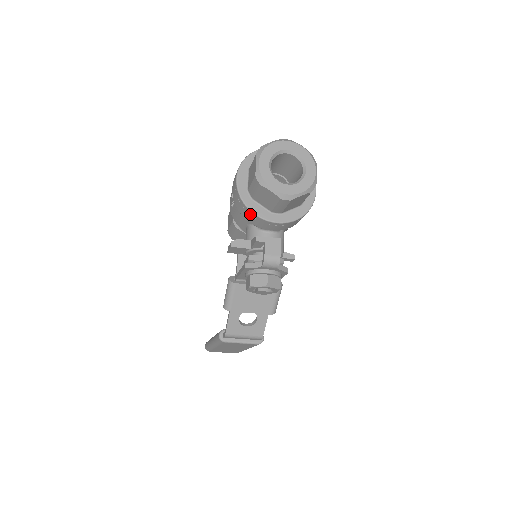
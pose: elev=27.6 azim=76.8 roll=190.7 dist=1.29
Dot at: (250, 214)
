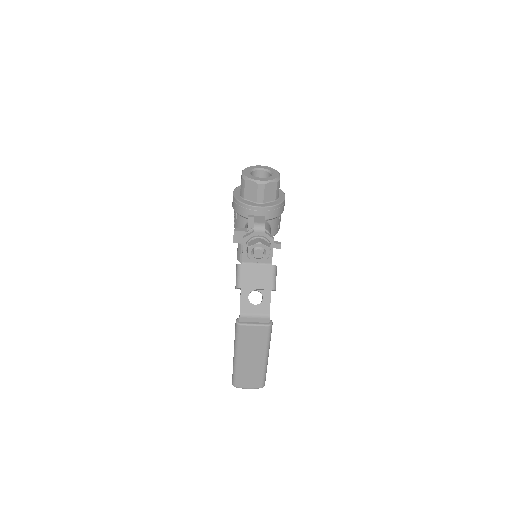
Dot at: (243, 207)
